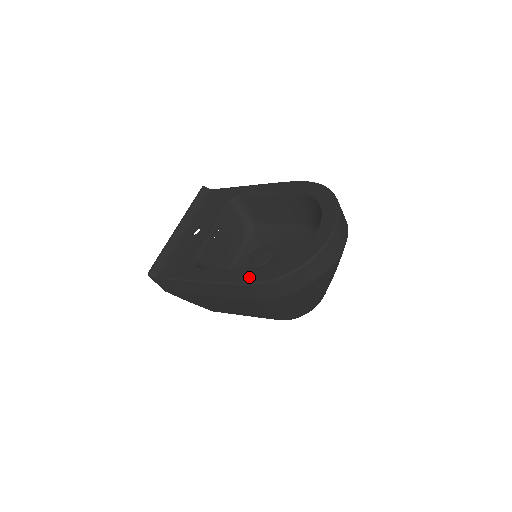
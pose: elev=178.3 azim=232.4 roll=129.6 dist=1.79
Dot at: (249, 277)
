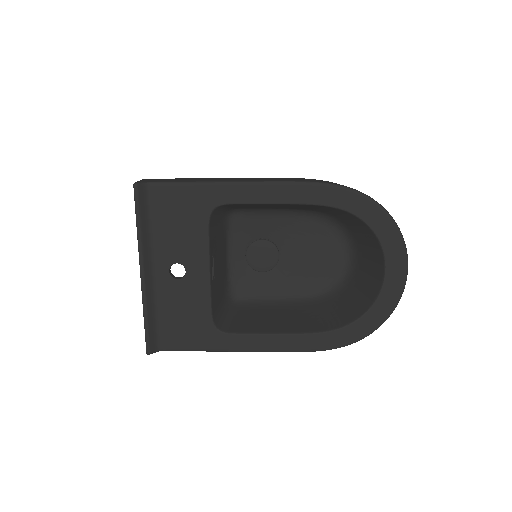
Dot at: (315, 344)
